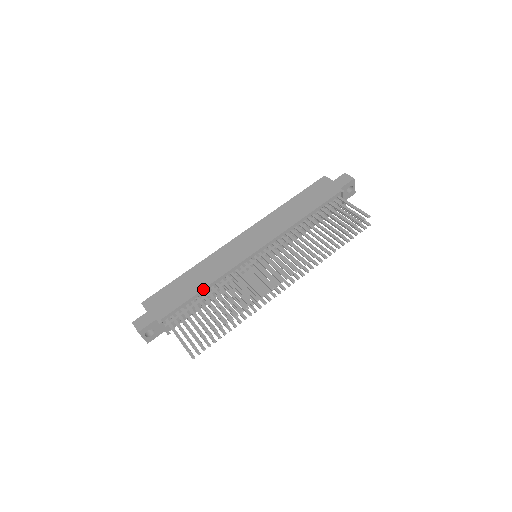
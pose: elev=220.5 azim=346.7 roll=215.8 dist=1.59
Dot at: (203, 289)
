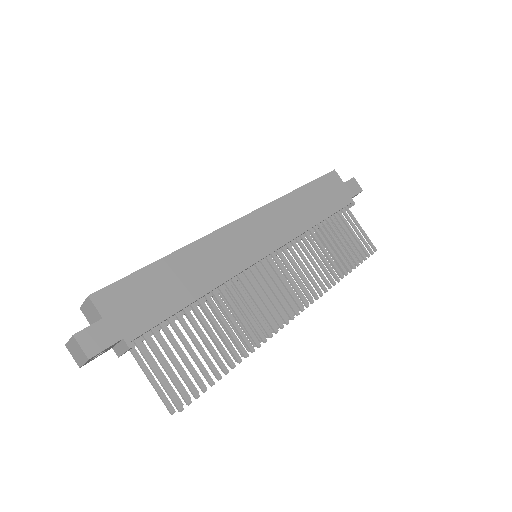
Dot at: (199, 298)
